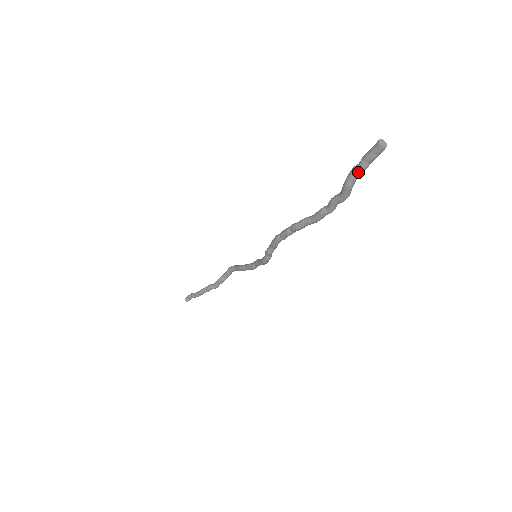
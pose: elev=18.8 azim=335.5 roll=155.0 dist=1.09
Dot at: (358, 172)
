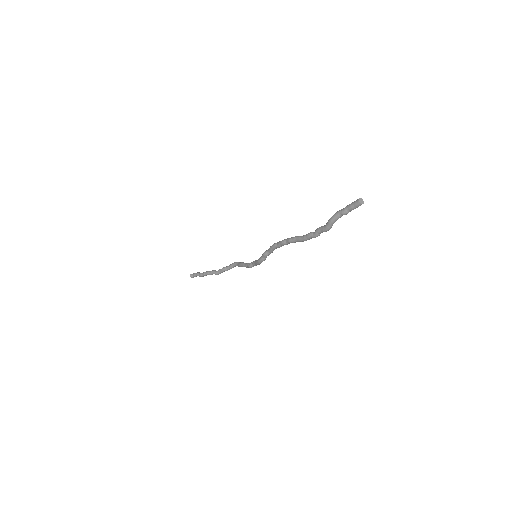
Dot at: (340, 214)
